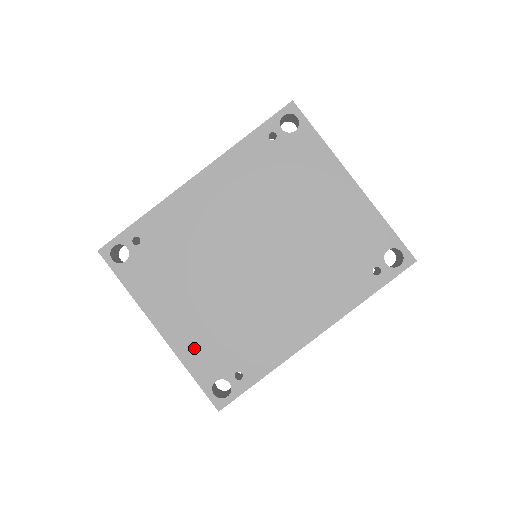
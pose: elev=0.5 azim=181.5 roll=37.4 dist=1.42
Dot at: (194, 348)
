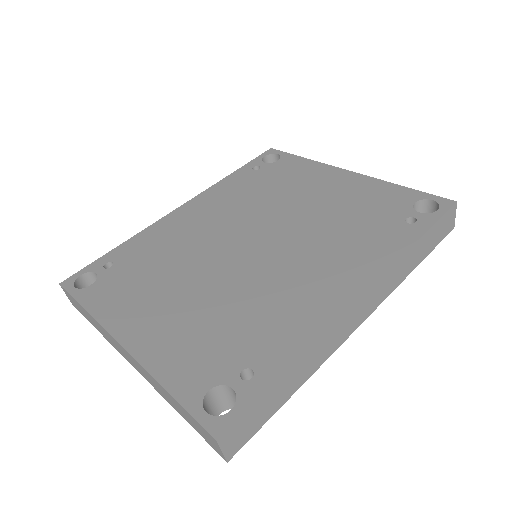
Dot at: (173, 353)
